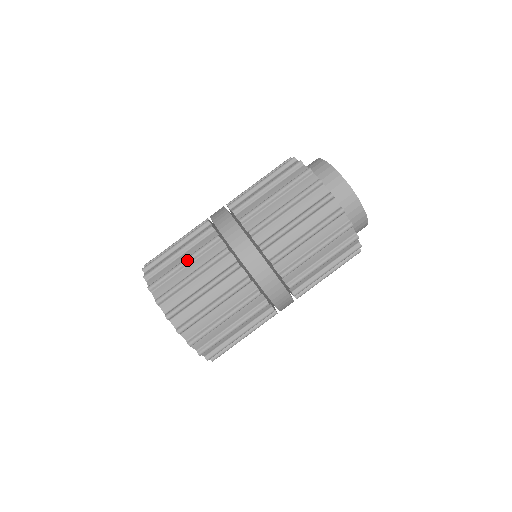
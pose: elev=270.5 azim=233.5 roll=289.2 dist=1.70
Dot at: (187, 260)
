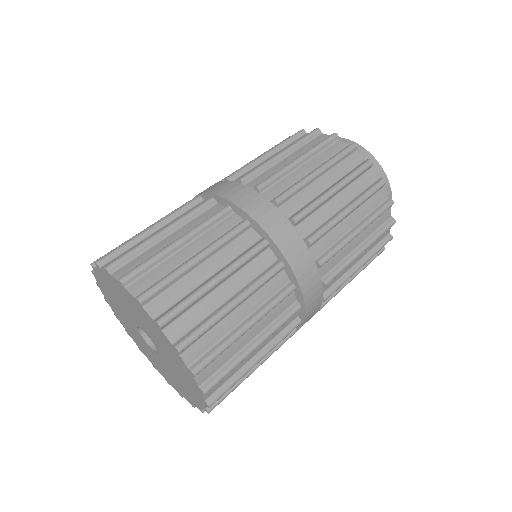
Dot at: (148, 227)
